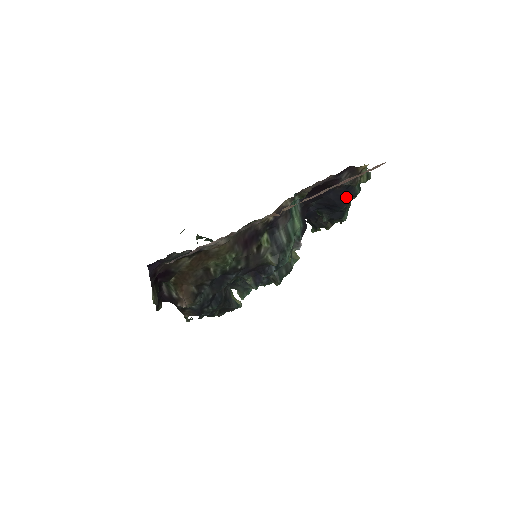
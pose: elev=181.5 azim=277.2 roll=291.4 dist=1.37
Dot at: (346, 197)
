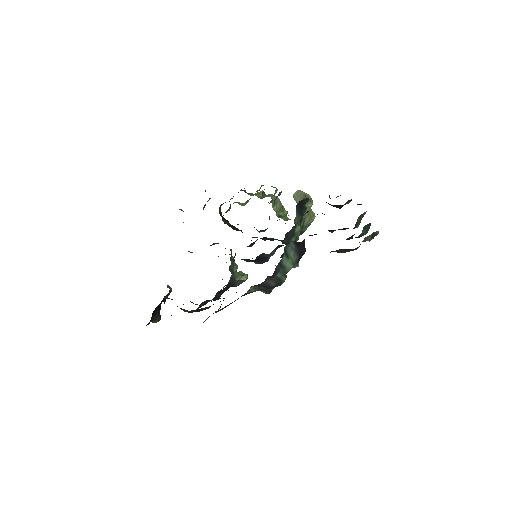
Dot at: (350, 237)
